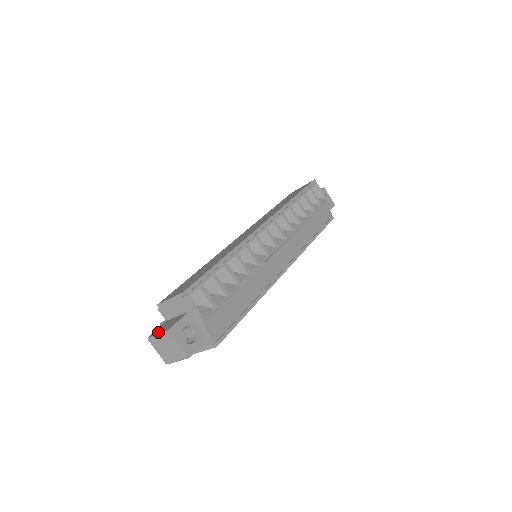
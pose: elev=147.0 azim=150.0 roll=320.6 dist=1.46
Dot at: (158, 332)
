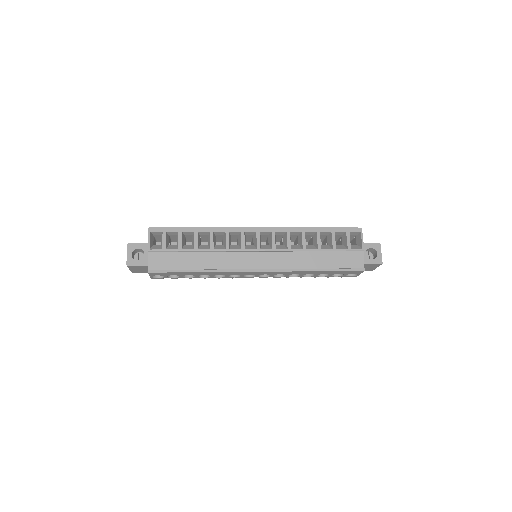
Dot at: occluded
